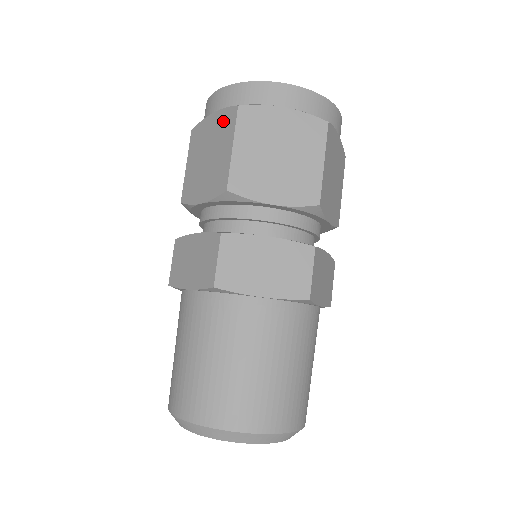
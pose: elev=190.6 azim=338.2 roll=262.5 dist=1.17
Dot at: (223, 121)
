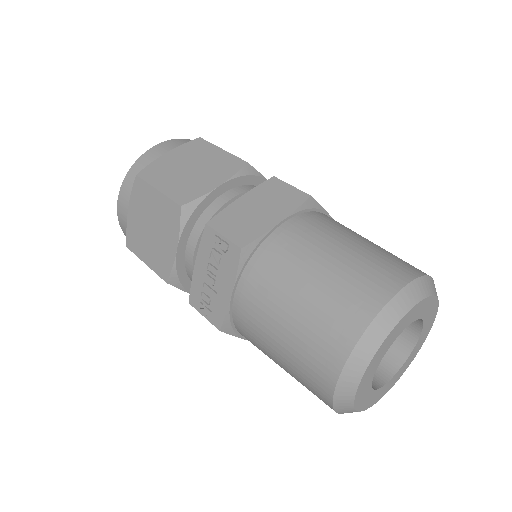
Dot at: (189, 149)
